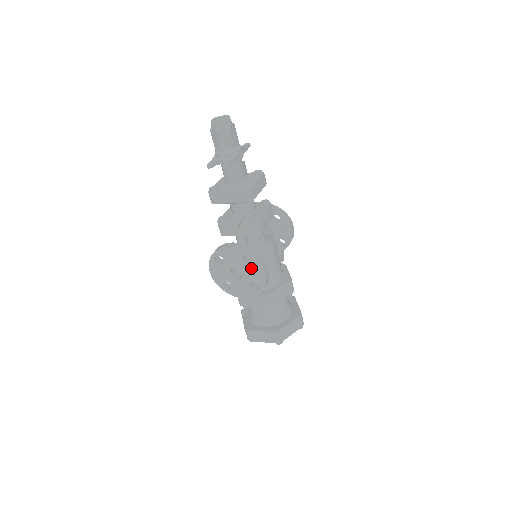
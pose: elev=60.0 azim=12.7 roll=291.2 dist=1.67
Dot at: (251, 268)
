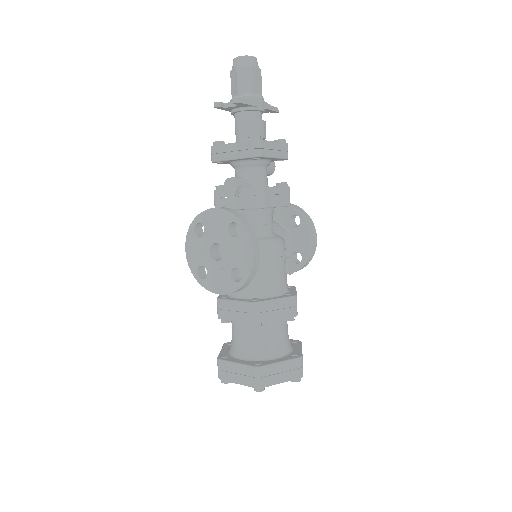
Dot at: (236, 243)
